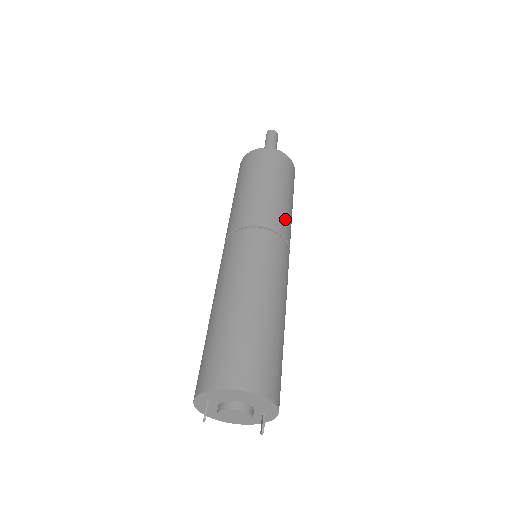
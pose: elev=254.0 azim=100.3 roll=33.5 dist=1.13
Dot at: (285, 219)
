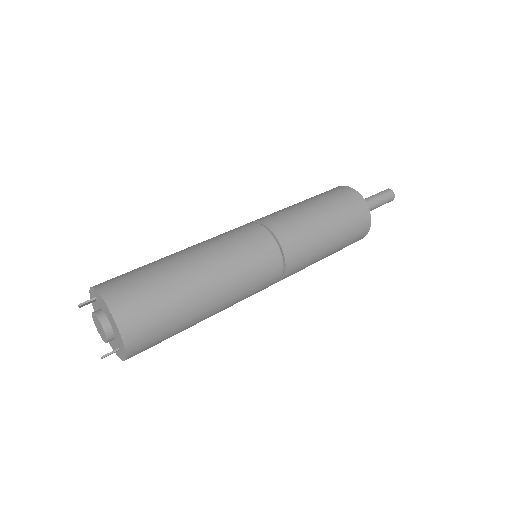
Dot at: (304, 256)
